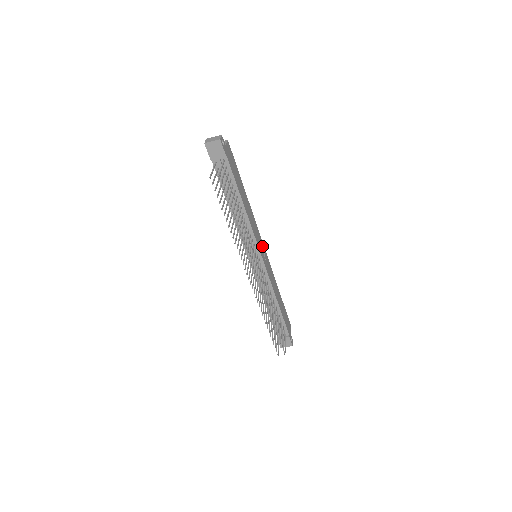
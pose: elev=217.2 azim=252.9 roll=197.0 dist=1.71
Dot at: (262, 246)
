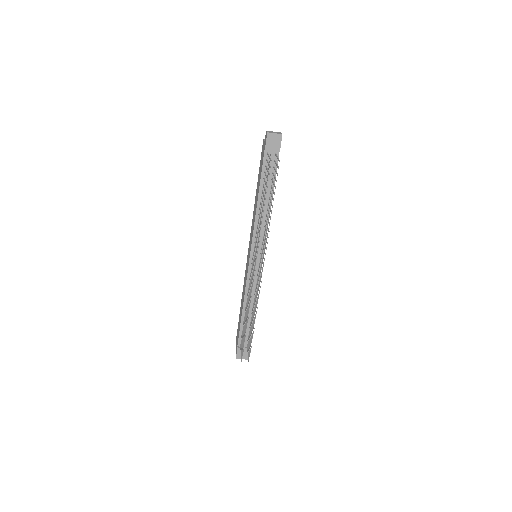
Dot at: occluded
